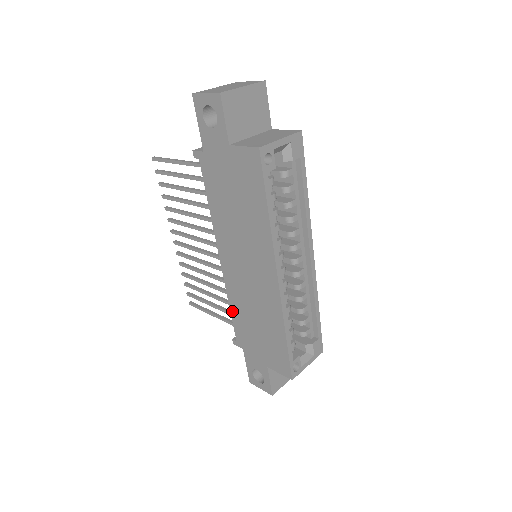
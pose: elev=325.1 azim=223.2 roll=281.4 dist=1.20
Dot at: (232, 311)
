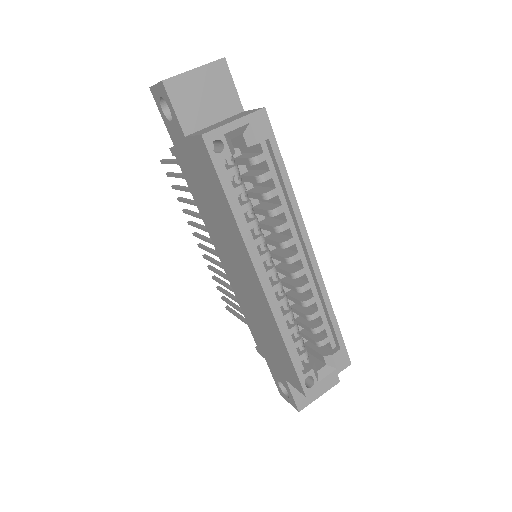
Dot at: (245, 317)
